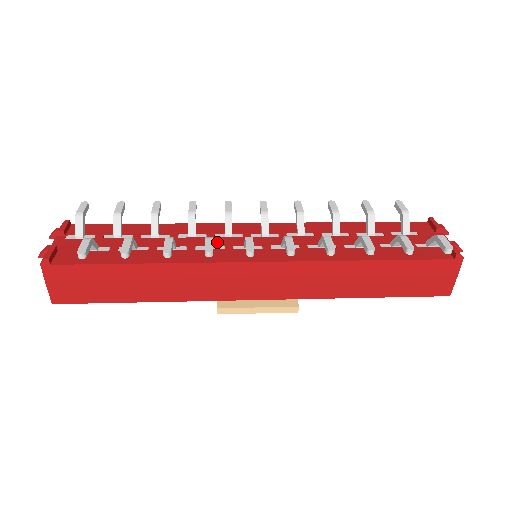
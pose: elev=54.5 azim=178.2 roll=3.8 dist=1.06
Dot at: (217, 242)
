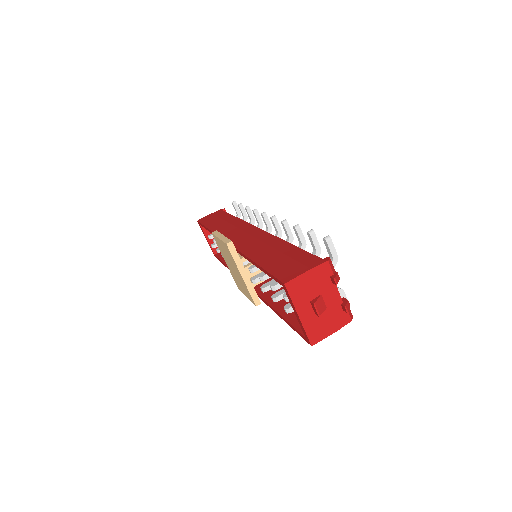
Dot at: occluded
